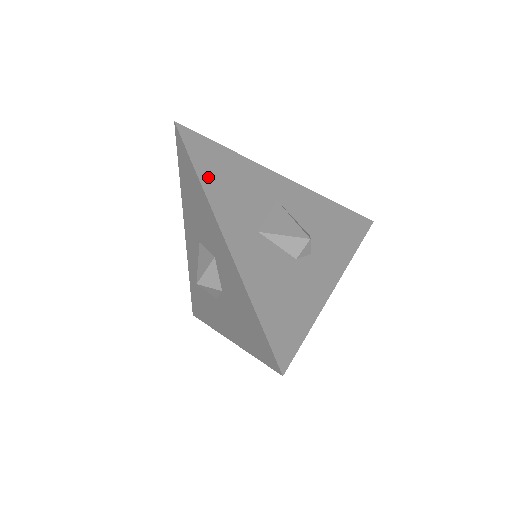
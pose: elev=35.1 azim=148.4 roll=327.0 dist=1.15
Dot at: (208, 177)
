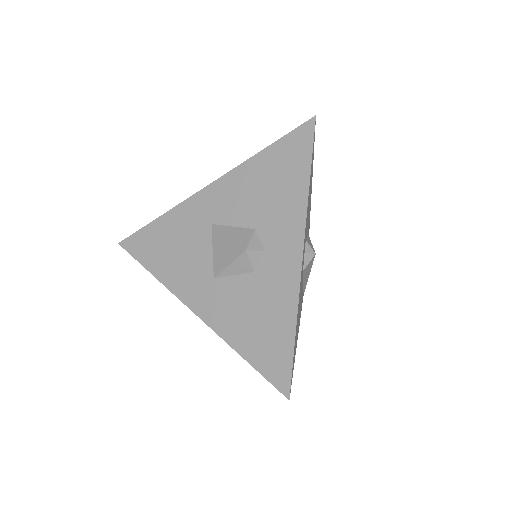
Dot at: (159, 268)
